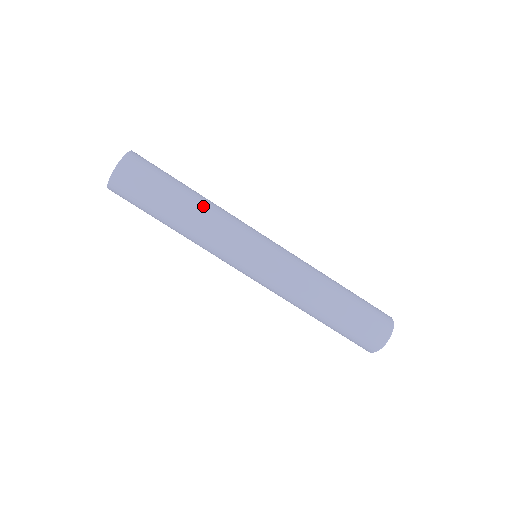
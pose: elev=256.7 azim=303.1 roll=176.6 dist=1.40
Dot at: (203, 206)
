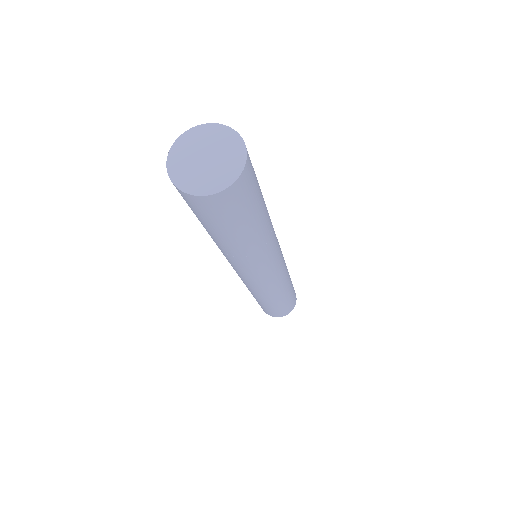
Dot at: (256, 246)
